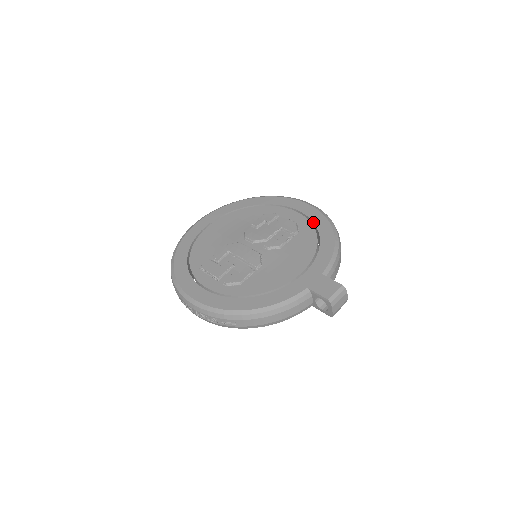
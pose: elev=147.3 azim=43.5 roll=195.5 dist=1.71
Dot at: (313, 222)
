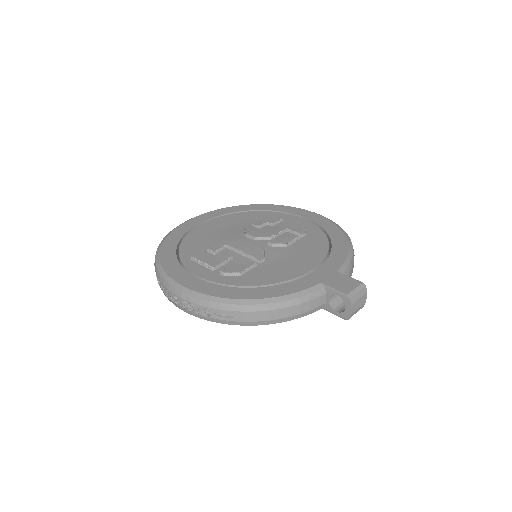
Dot at: (322, 227)
